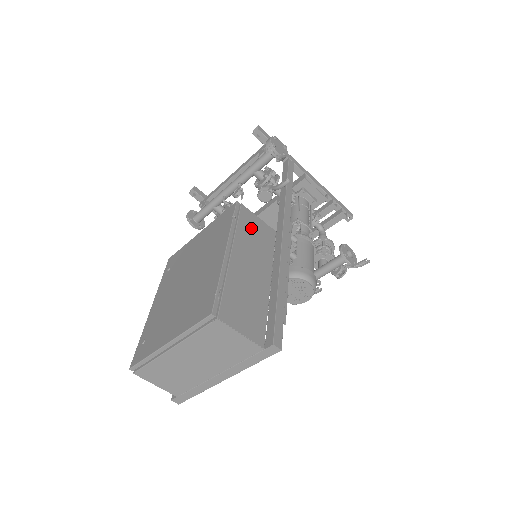
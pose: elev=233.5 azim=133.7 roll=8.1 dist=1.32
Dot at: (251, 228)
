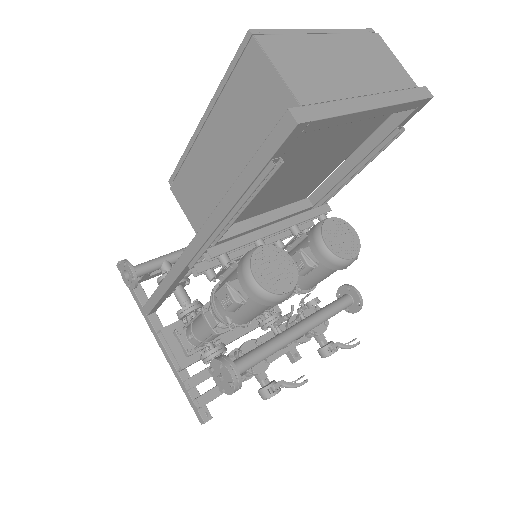
Dot at: occluded
